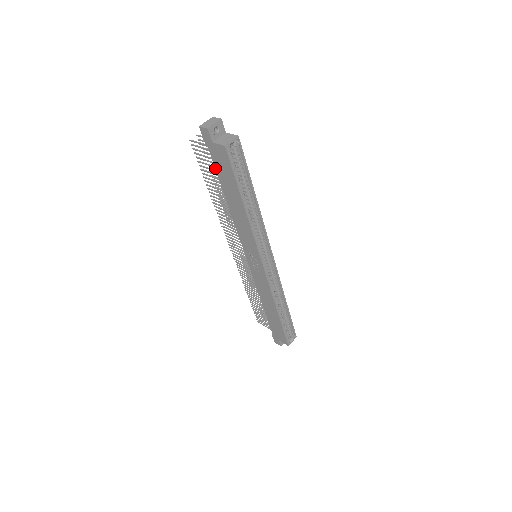
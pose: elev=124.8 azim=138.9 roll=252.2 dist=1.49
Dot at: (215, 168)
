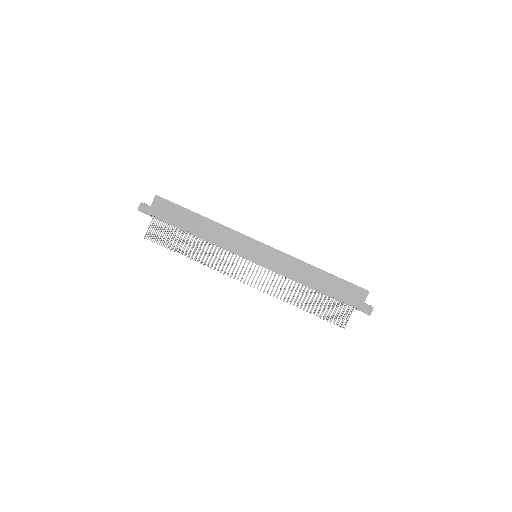
Dot at: (168, 222)
